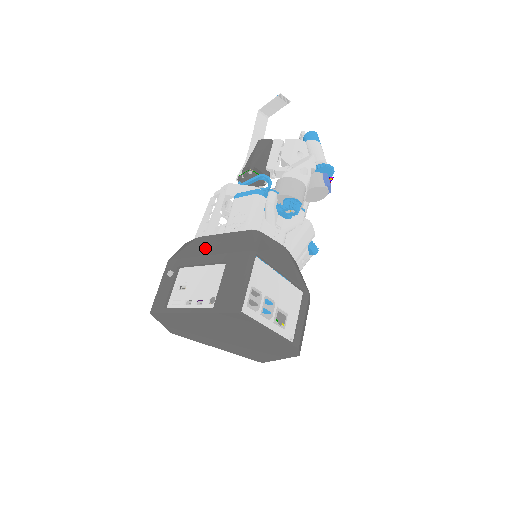
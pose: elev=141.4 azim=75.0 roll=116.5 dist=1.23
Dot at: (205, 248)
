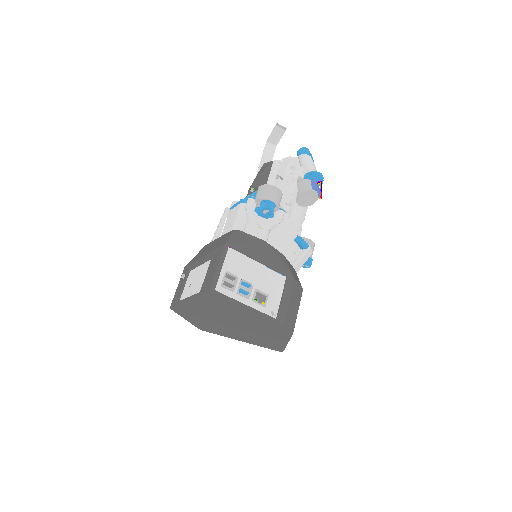
Dot at: (204, 251)
